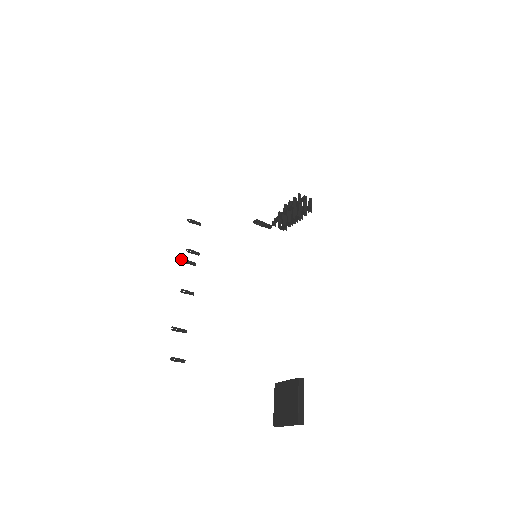
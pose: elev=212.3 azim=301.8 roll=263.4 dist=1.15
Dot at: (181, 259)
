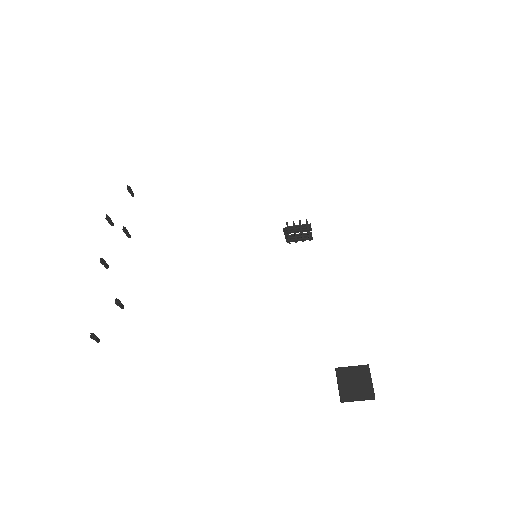
Dot at: (123, 226)
